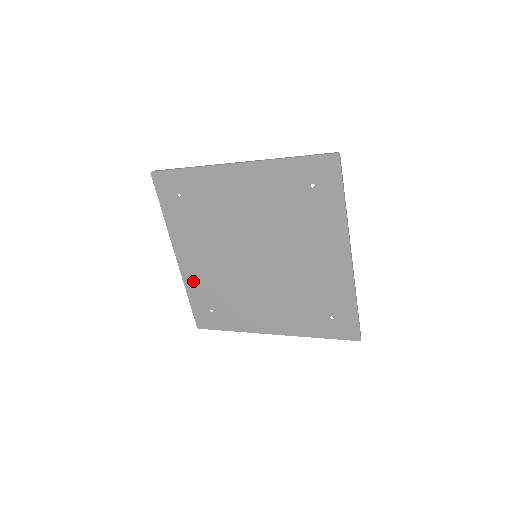
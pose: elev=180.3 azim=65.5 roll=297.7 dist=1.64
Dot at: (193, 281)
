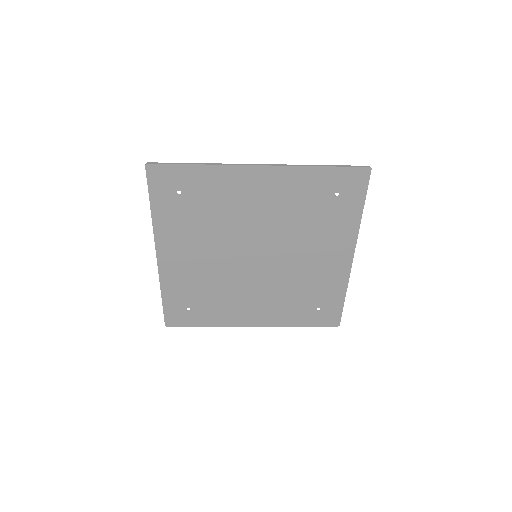
Dot at: (173, 281)
